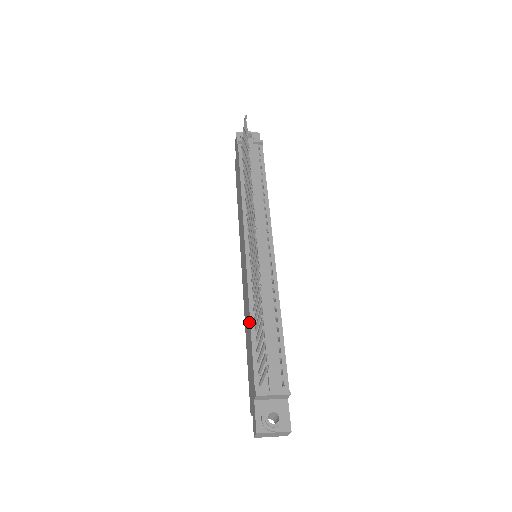
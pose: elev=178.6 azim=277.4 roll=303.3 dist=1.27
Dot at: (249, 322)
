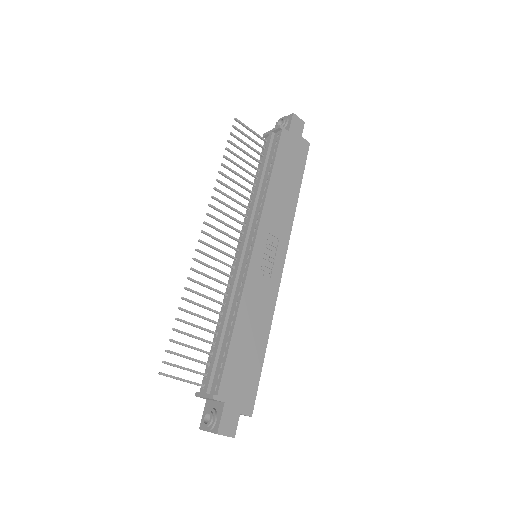
Dot at: occluded
